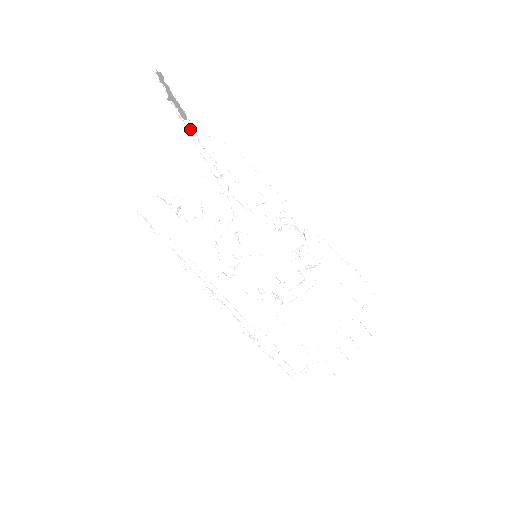
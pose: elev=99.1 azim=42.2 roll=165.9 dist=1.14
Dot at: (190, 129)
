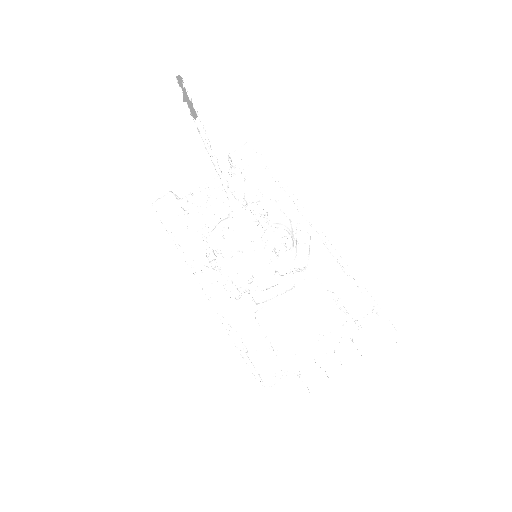
Dot at: (198, 127)
